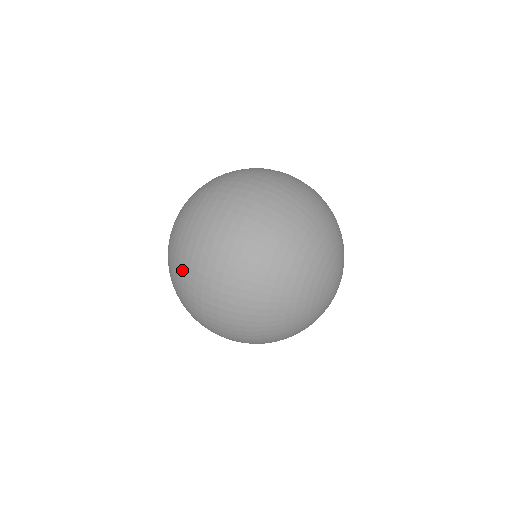
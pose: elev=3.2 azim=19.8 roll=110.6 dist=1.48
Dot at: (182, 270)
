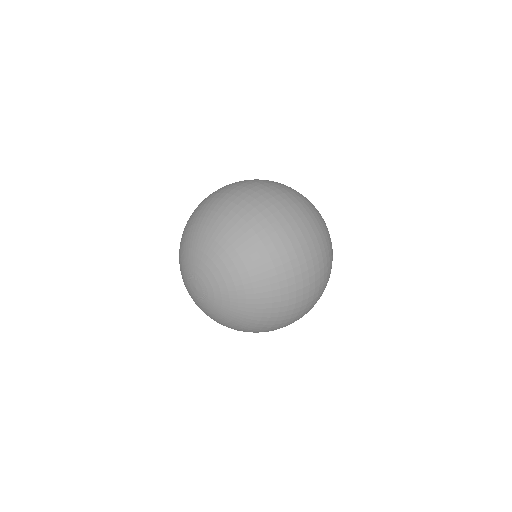
Dot at: (287, 285)
